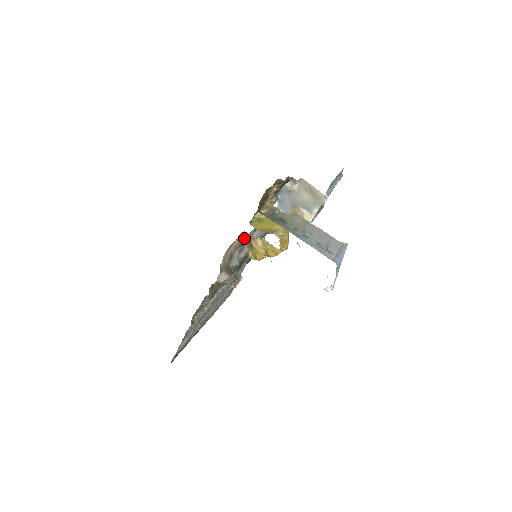
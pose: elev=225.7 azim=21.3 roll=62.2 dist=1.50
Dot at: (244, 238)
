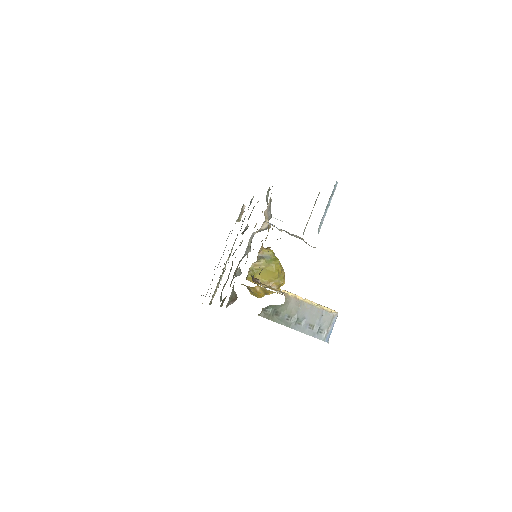
Dot at: occluded
